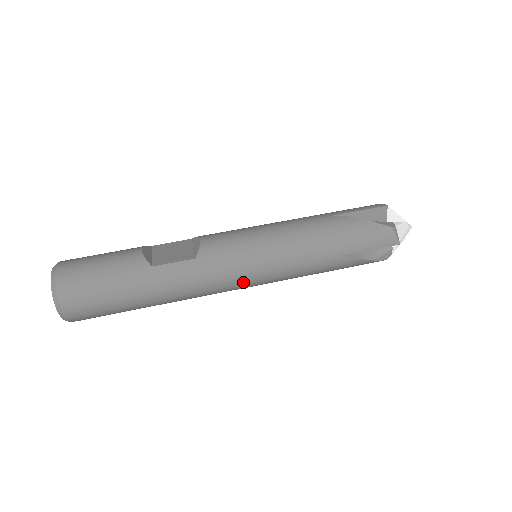
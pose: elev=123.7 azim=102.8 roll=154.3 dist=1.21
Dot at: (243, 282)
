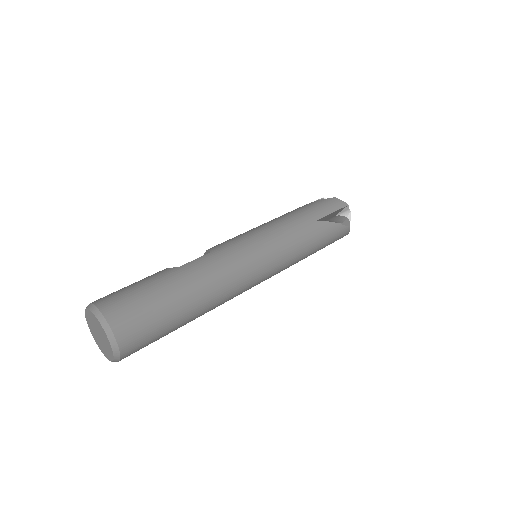
Dot at: (258, 260)
